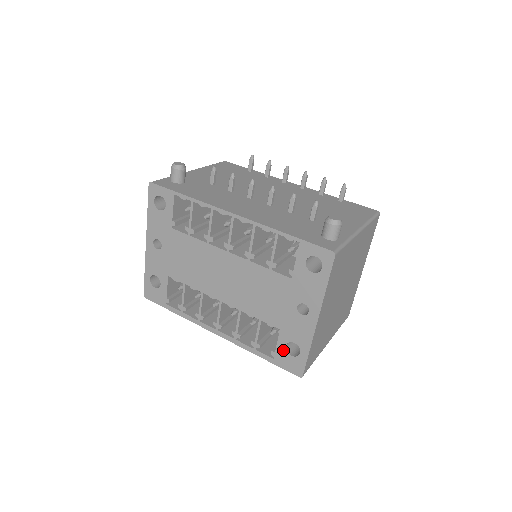
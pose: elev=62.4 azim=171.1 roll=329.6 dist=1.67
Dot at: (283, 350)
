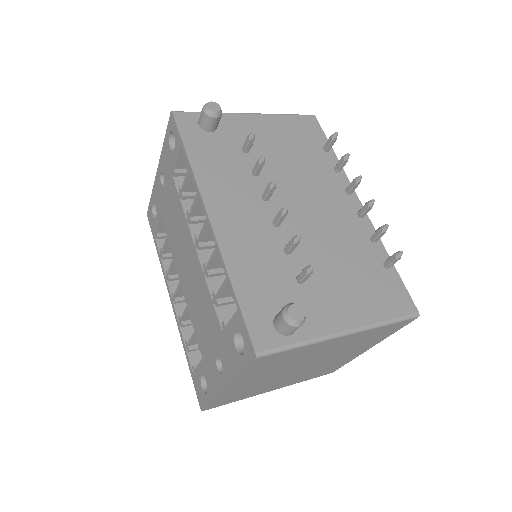
Dot at: (199, 375)
